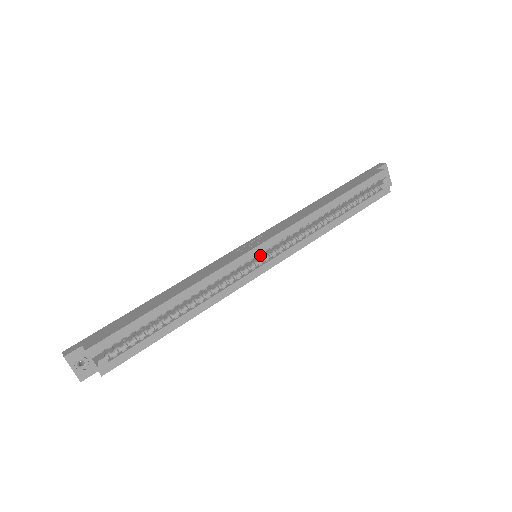
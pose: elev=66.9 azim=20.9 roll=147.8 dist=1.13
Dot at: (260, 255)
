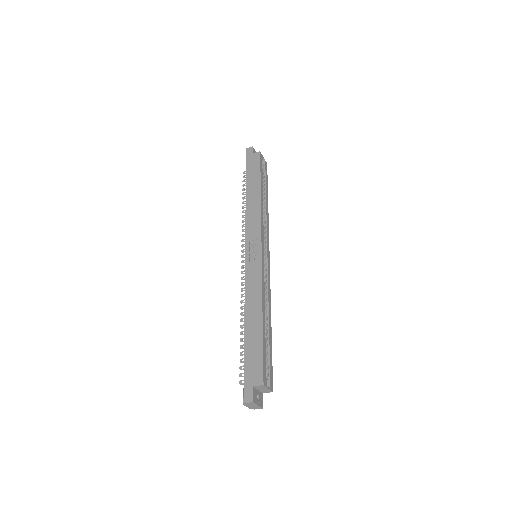
Dot at: occluded
